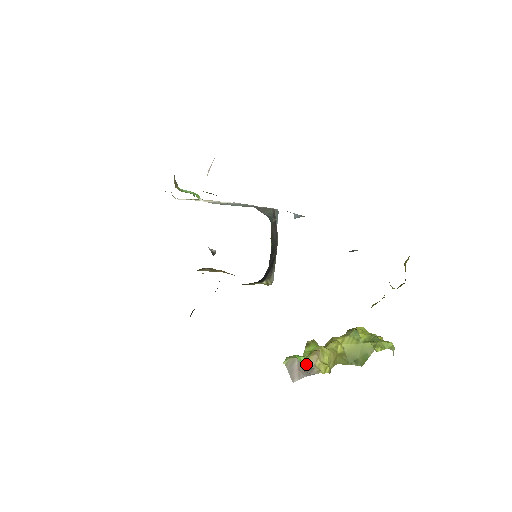
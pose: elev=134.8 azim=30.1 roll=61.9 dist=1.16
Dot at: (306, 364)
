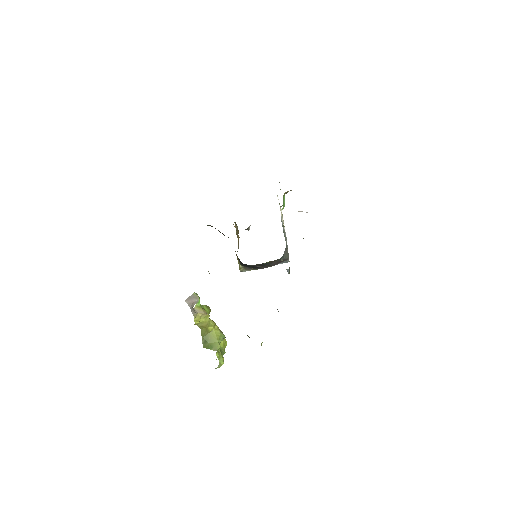
Dot at: (197, 307)
